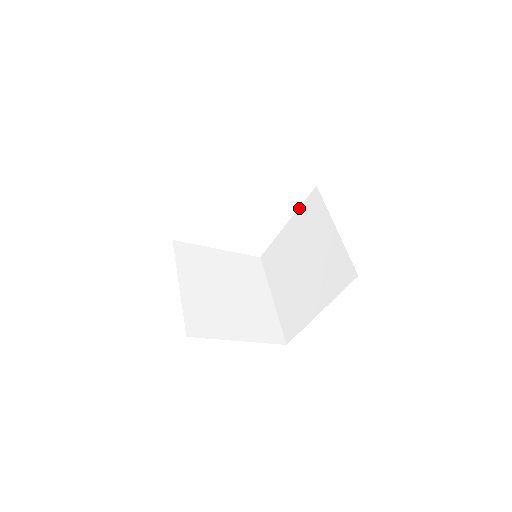
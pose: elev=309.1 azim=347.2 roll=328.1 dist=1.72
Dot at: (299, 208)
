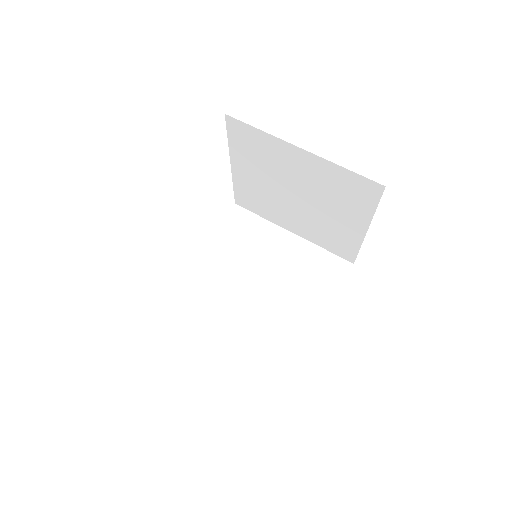
Dot at: (216, 231)
